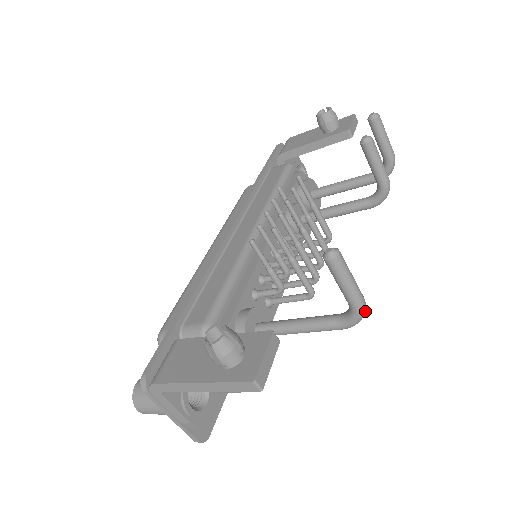
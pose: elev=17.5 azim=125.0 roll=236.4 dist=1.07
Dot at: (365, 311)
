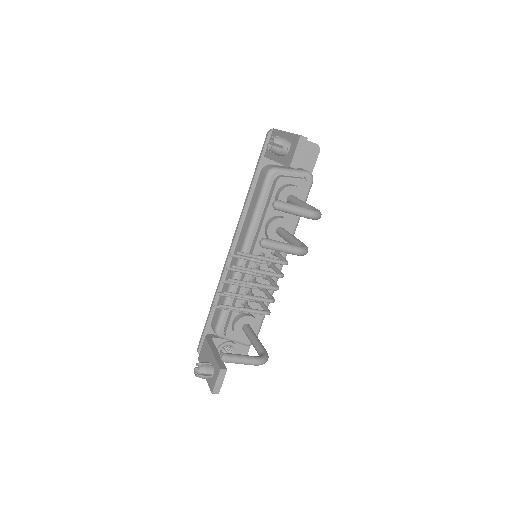
Dot at: (263, 363)
